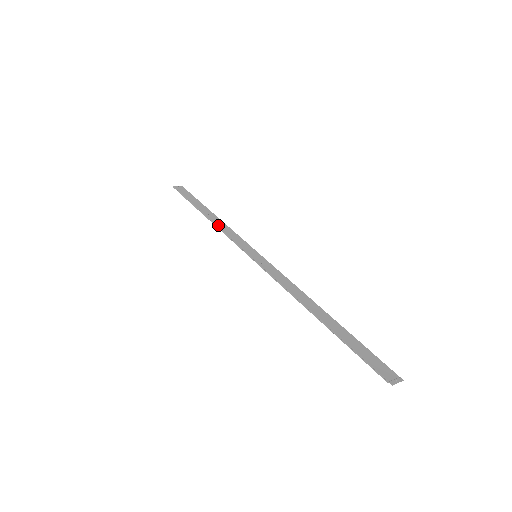
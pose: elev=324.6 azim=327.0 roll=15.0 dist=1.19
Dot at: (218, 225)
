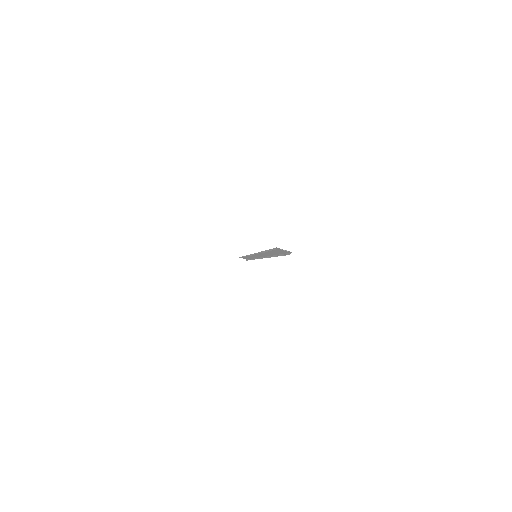
Dot at: (247, 256)
